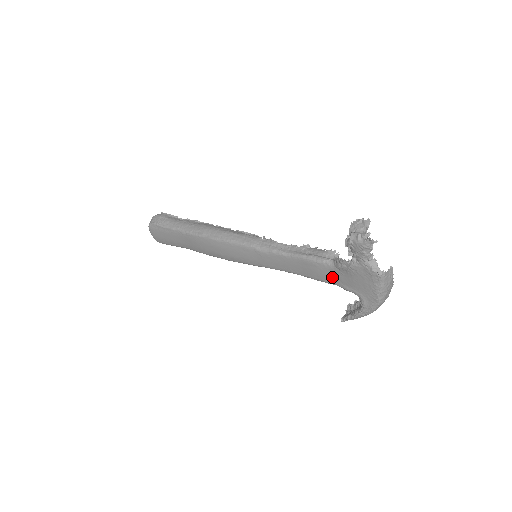
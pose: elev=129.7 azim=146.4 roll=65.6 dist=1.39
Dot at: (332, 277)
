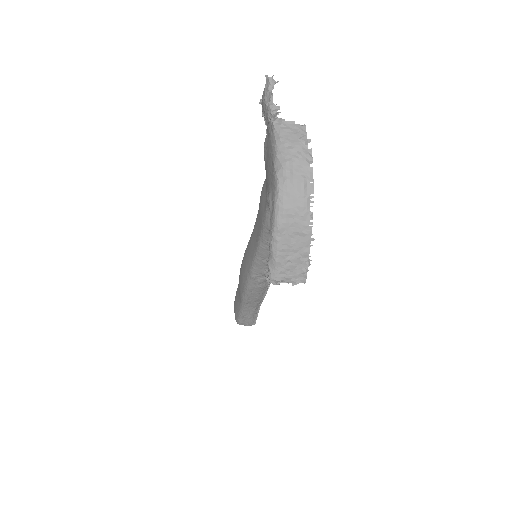
Dot at: (266, 196)
